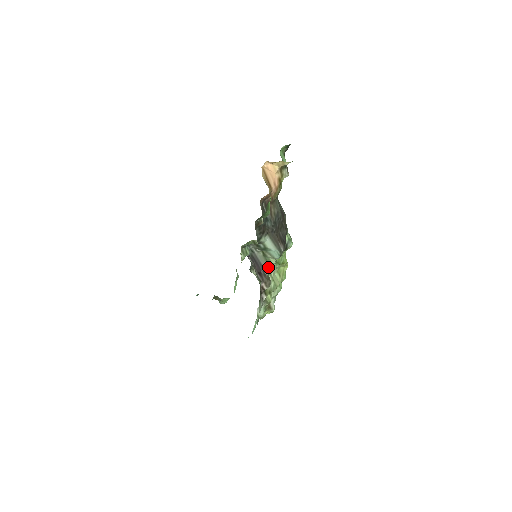
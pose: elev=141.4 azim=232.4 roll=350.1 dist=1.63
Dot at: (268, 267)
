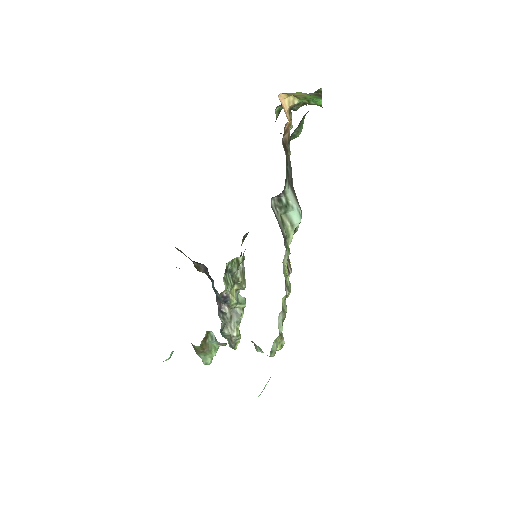
Dot at: (286, 244)
